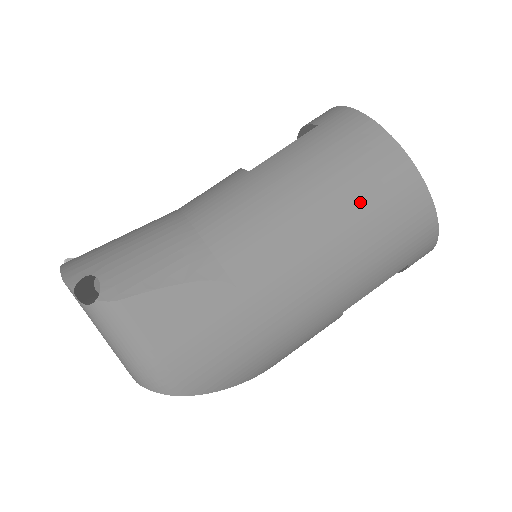
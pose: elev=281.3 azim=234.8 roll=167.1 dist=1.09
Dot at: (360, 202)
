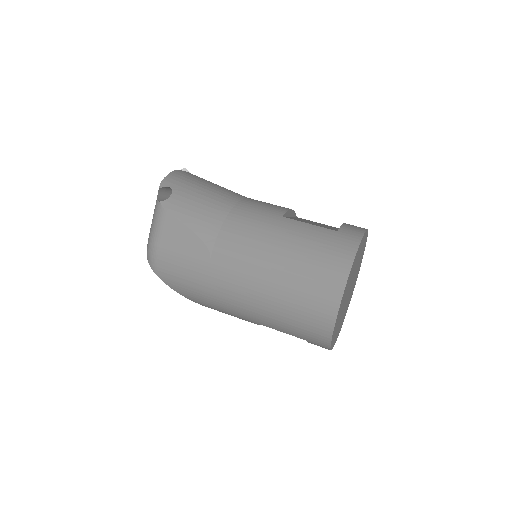
Dot at: (297, 285)
